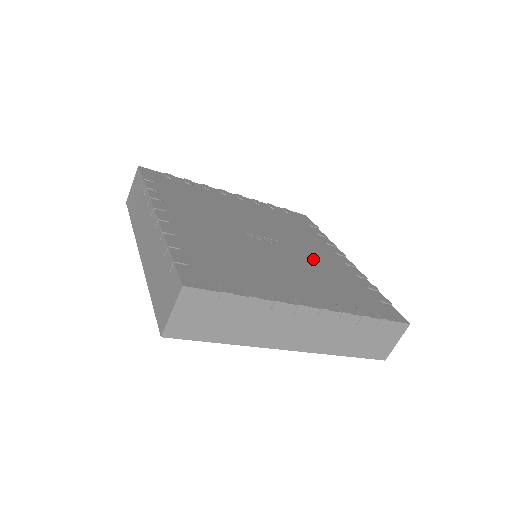
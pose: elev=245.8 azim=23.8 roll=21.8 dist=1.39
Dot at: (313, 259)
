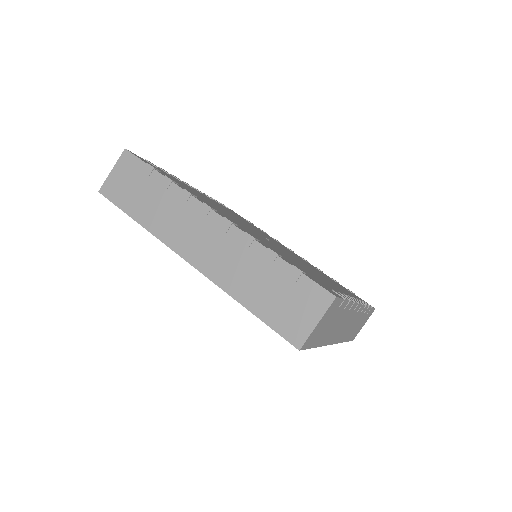
Dot at: (297, 257)
